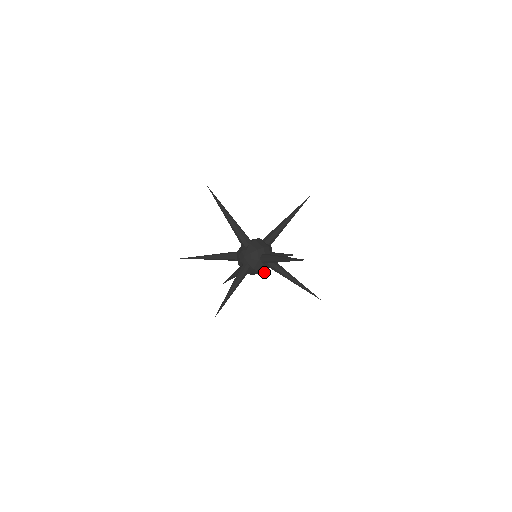
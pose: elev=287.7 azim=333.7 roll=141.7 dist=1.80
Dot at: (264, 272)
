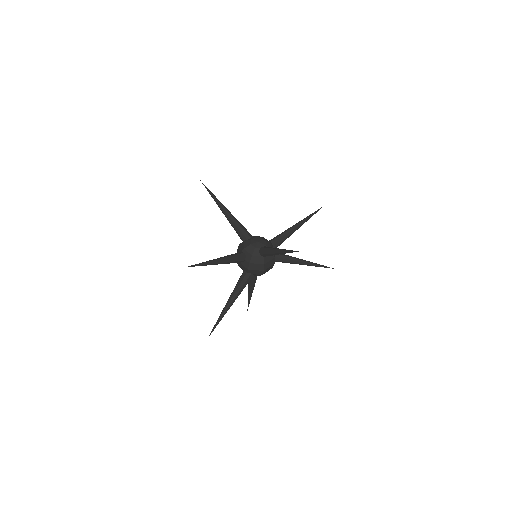
Dot at: (274, 263)
